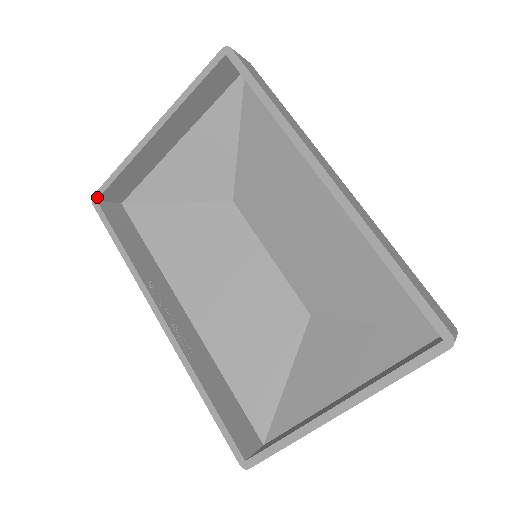
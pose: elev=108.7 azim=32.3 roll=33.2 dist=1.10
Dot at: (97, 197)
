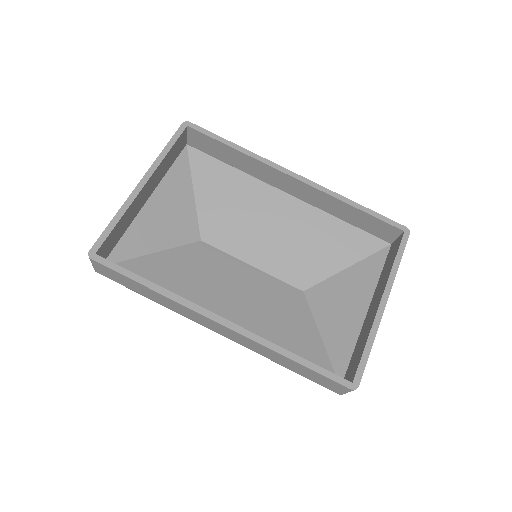
Dot at: (95, 251)
